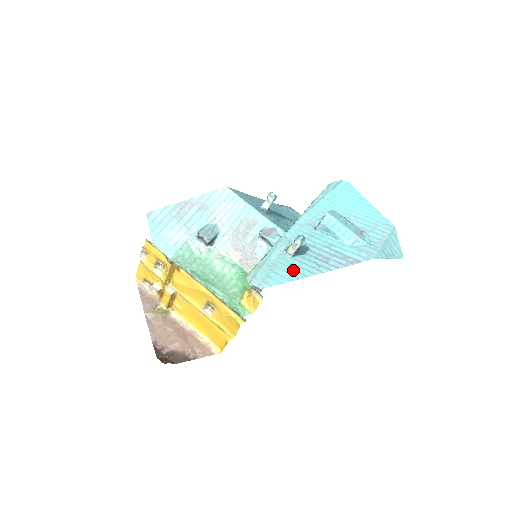
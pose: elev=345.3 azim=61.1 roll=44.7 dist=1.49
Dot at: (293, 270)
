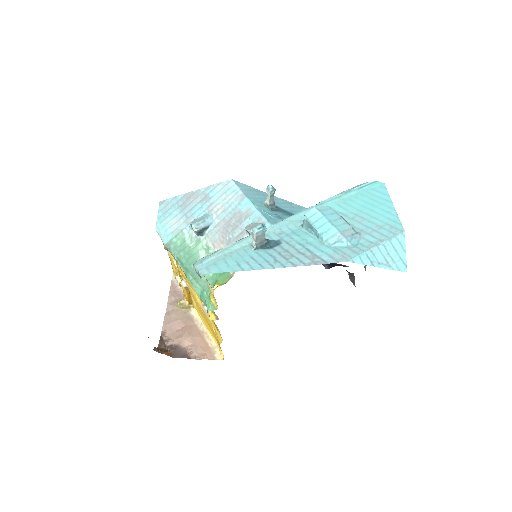
Dot at: (245, 262)
